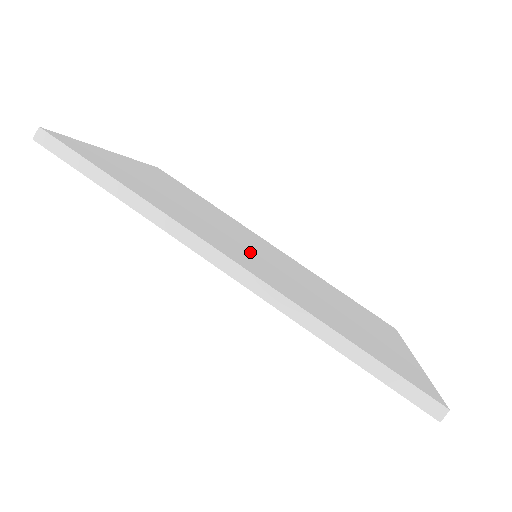
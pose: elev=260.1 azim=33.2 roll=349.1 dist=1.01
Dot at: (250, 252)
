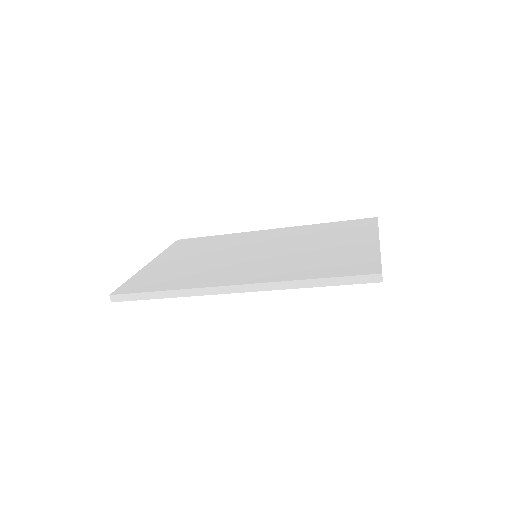
Dot at: (247, 262)
